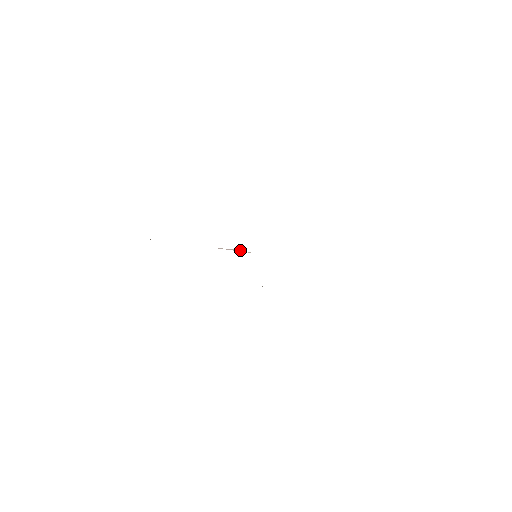
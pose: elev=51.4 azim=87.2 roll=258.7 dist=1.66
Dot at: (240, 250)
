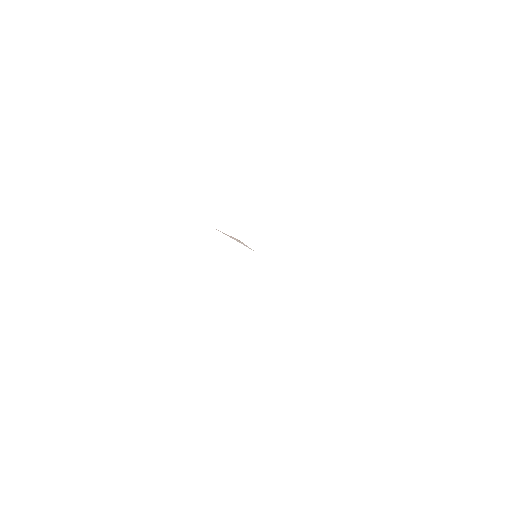
Dot at: (242, 242)
